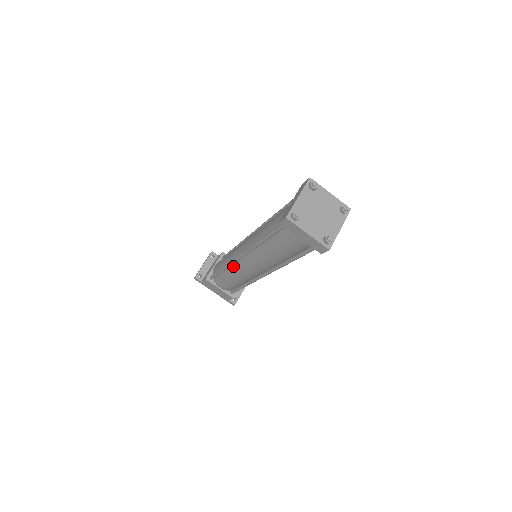
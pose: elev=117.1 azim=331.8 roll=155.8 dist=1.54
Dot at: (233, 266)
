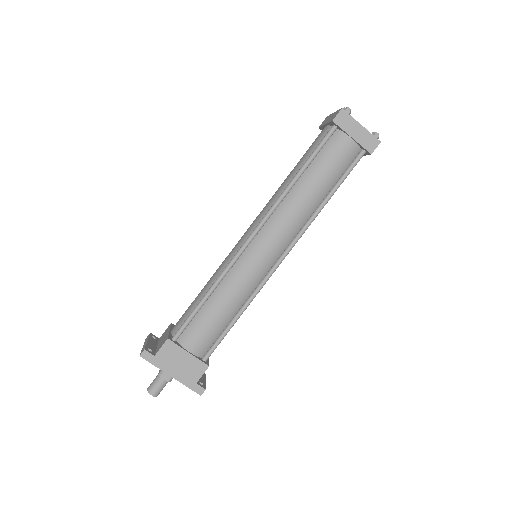
Dot at: (232, 270)
